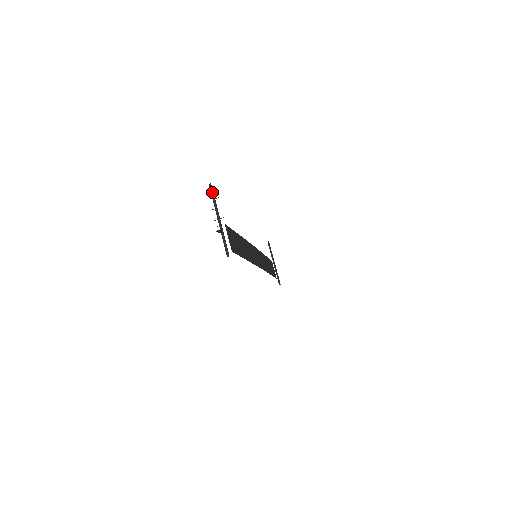
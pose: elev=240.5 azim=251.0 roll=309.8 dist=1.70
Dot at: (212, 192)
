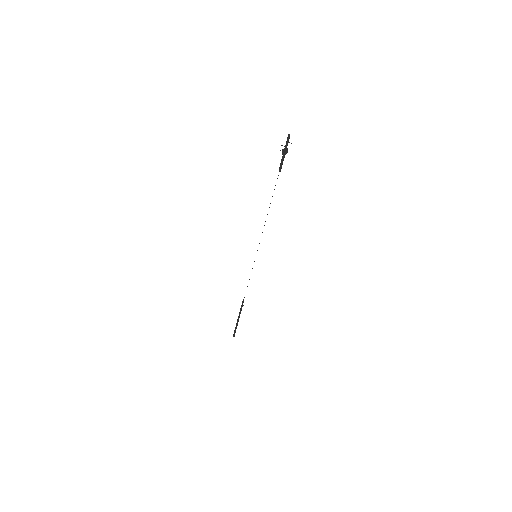
Dot at: (289, 138)
